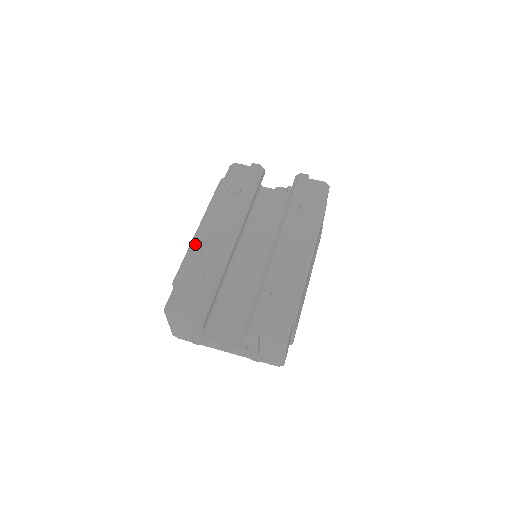
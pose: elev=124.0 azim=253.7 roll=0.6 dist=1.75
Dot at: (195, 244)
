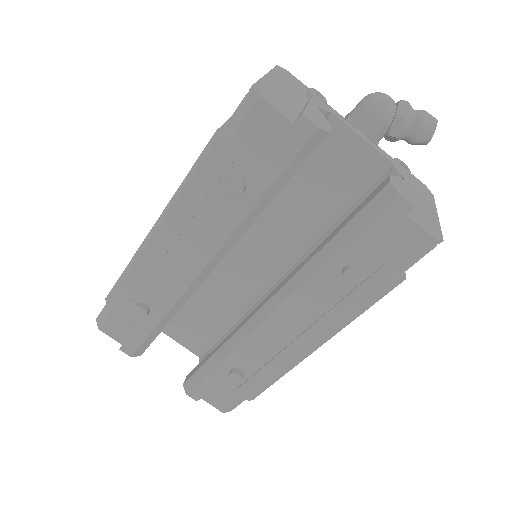
Dot at: (140, 262)
